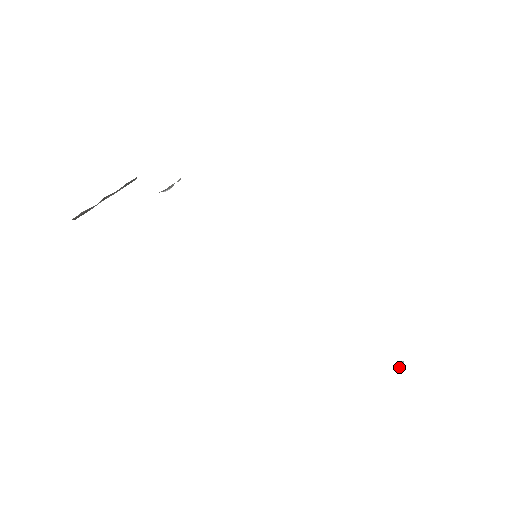
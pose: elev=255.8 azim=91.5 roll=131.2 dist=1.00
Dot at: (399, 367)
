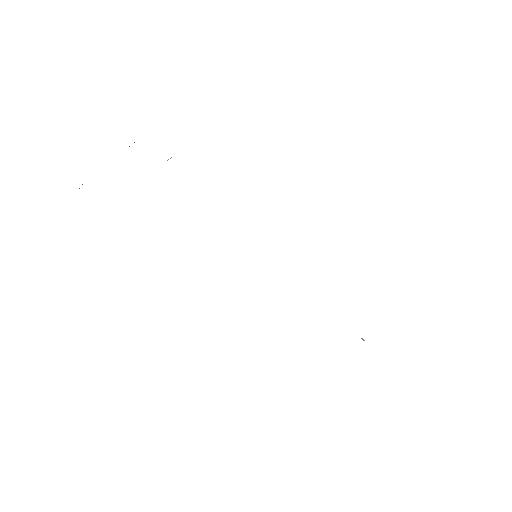
Dot at: occluded
